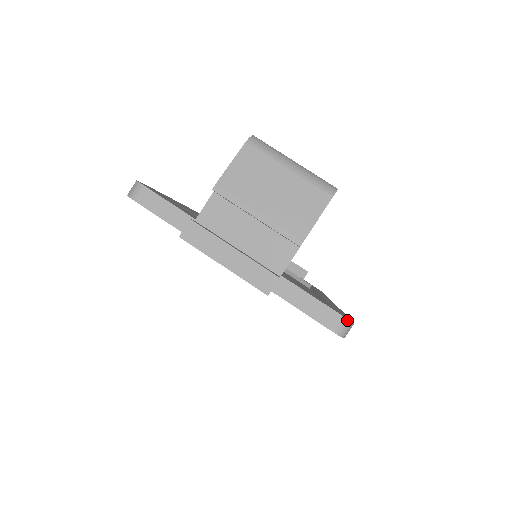
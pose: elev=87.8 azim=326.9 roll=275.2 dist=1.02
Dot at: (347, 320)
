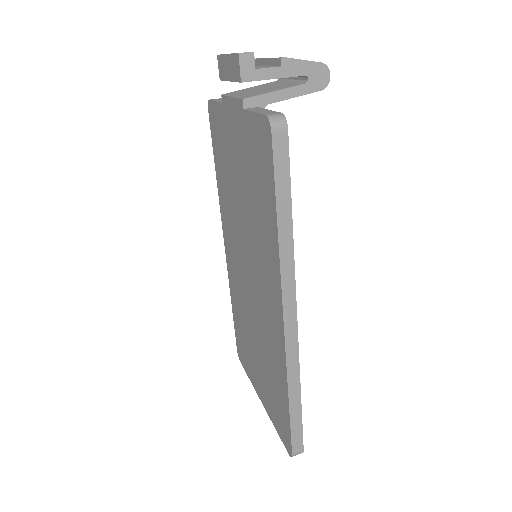
Dot at: (283, 115)
